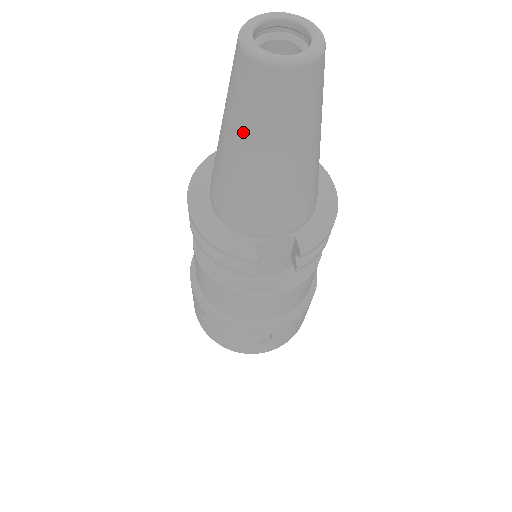
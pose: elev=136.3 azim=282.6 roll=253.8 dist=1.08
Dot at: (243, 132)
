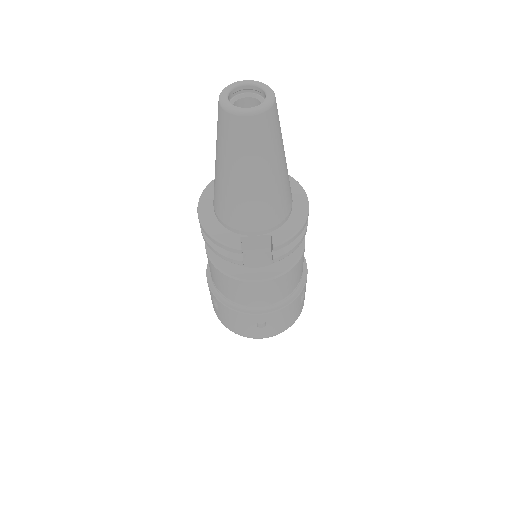
Dot at: (225, 157)
